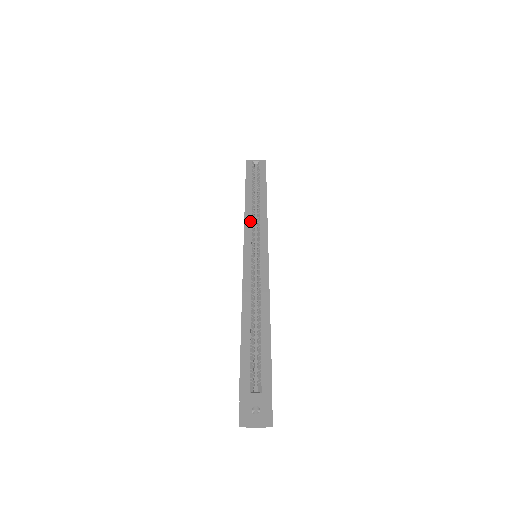
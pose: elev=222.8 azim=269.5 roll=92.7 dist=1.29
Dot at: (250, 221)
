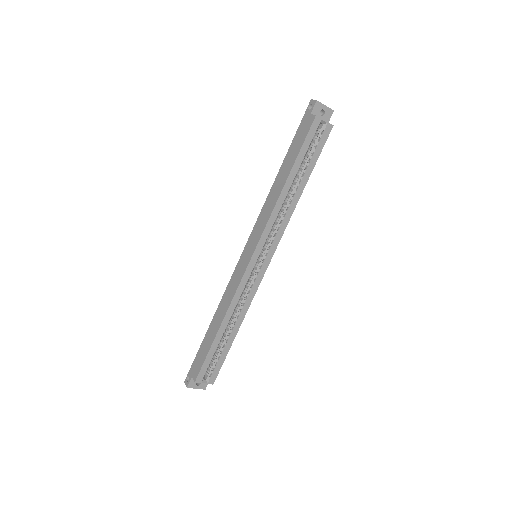
Dot at: (272, 225)
